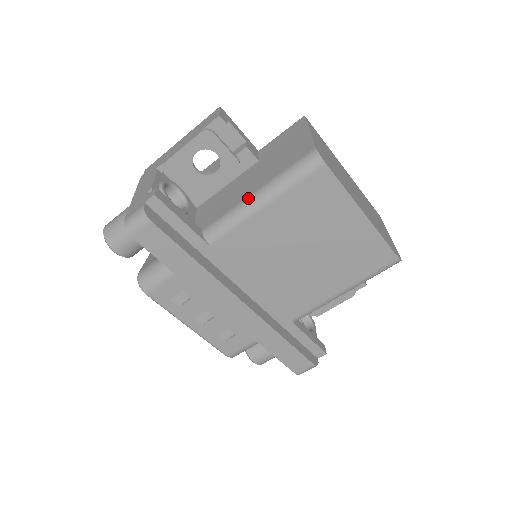
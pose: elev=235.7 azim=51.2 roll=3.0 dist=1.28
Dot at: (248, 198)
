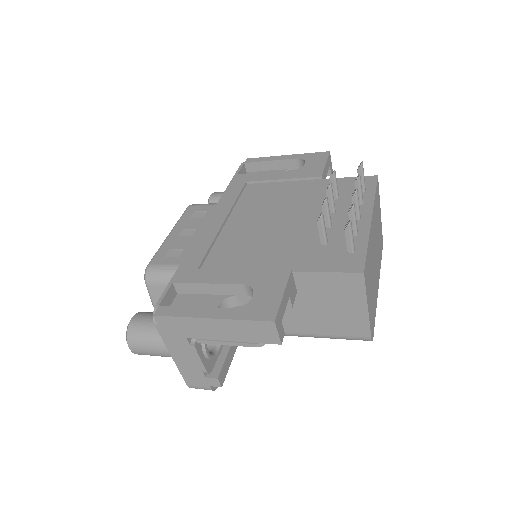
Dot at: (292, 335)
